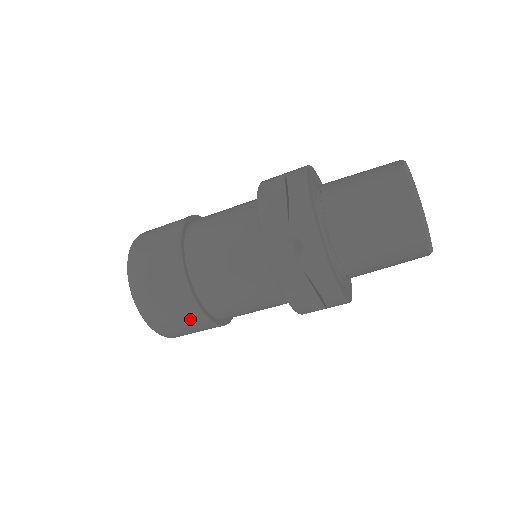
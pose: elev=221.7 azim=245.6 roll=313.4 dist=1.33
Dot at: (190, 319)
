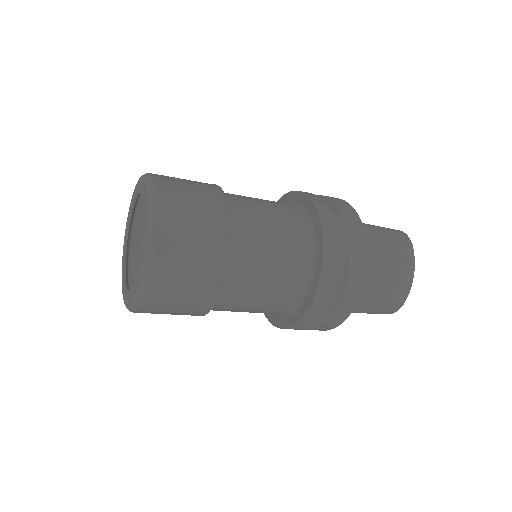
Dot at: occluded
